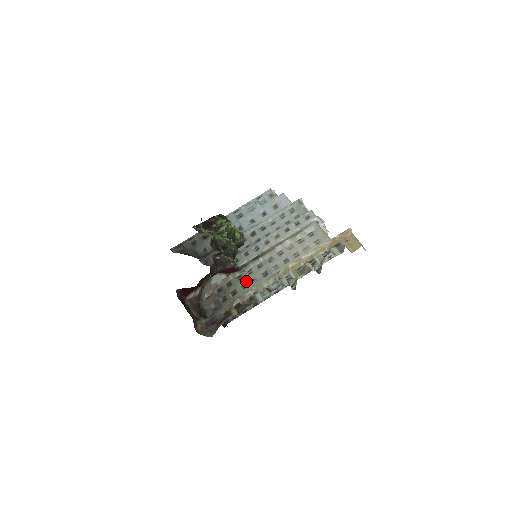
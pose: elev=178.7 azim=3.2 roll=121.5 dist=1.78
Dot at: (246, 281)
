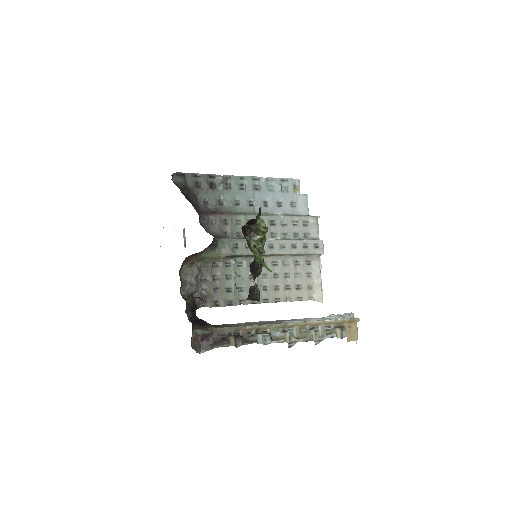
Dot at: (233, 273)
